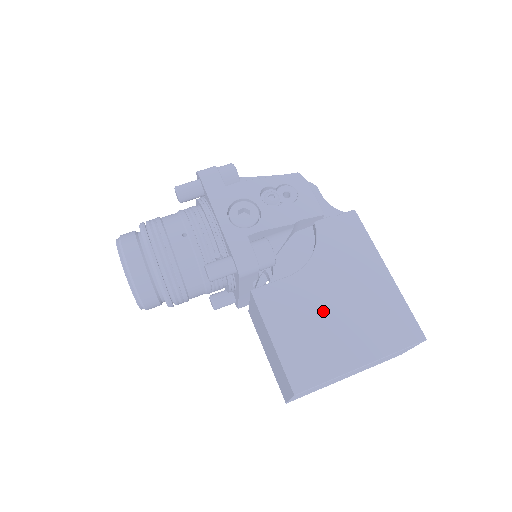
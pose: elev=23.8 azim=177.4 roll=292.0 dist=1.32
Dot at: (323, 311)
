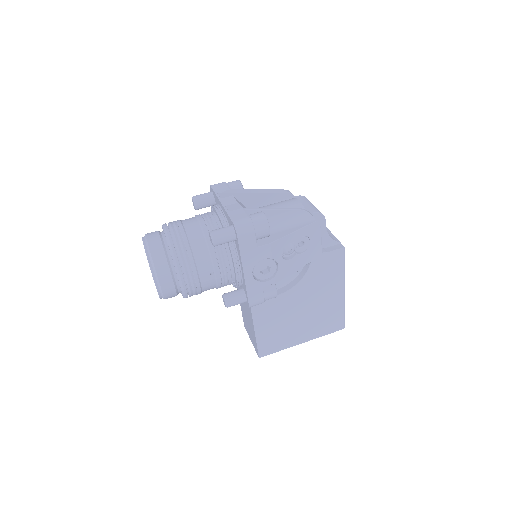
Dot at: (293, 316)
